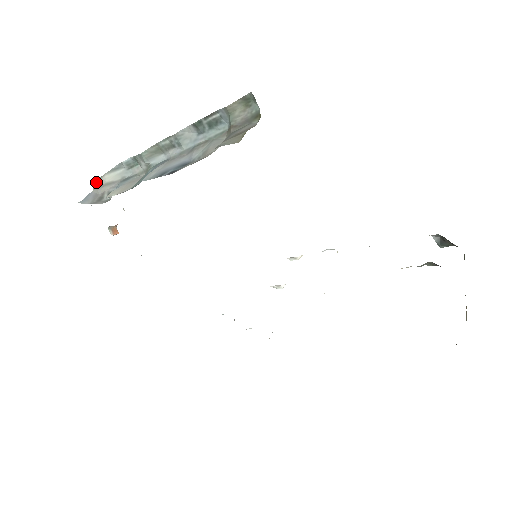
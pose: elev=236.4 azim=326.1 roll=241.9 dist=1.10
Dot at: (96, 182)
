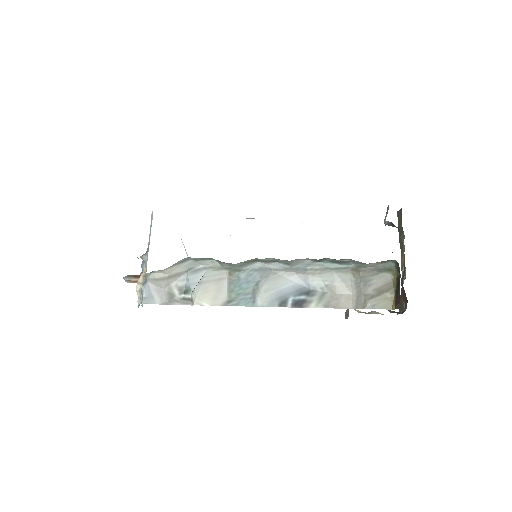
Dot at: (152, 273)
